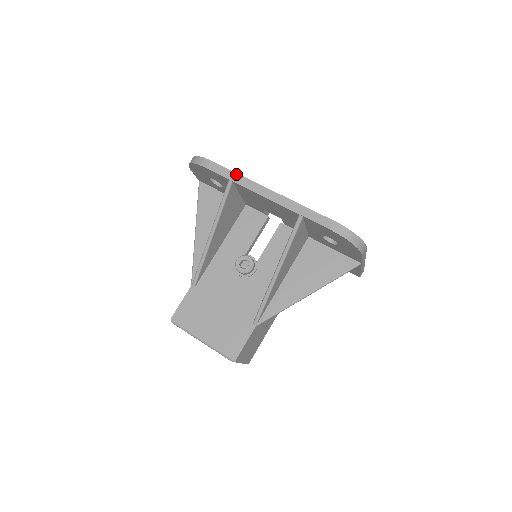
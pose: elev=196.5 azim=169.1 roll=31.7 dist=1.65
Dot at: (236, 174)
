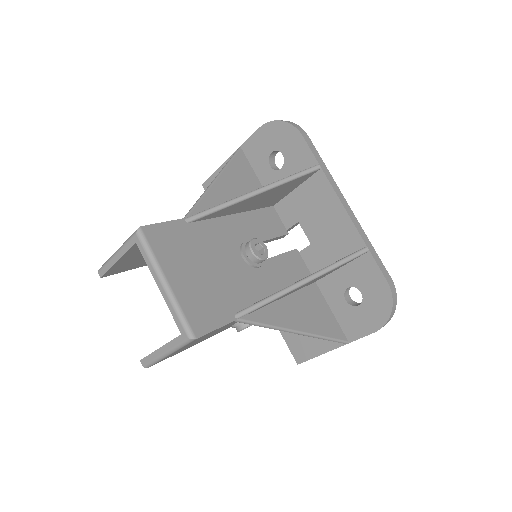
Dot at: (326, 167)
